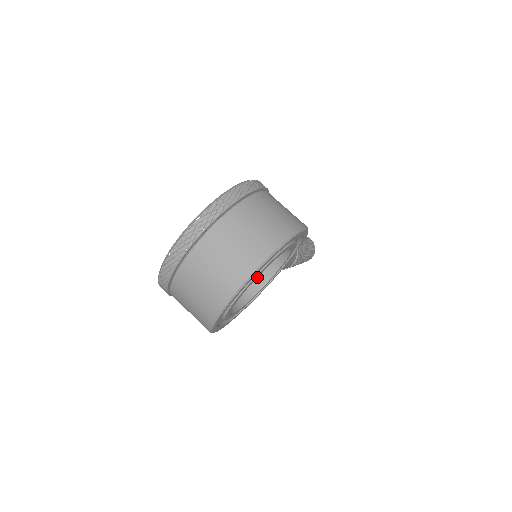
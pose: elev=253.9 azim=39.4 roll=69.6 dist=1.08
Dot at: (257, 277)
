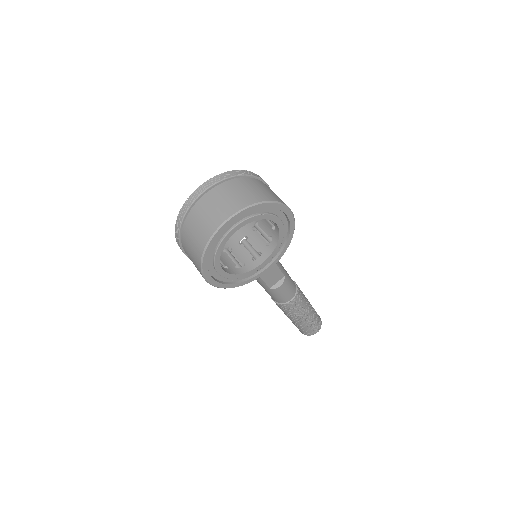
Dot at: (251, 262)
